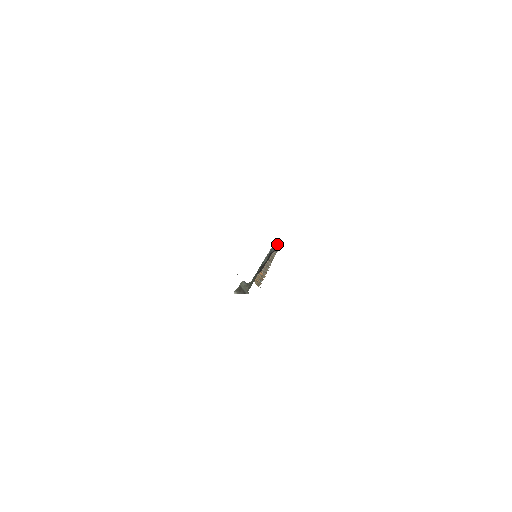
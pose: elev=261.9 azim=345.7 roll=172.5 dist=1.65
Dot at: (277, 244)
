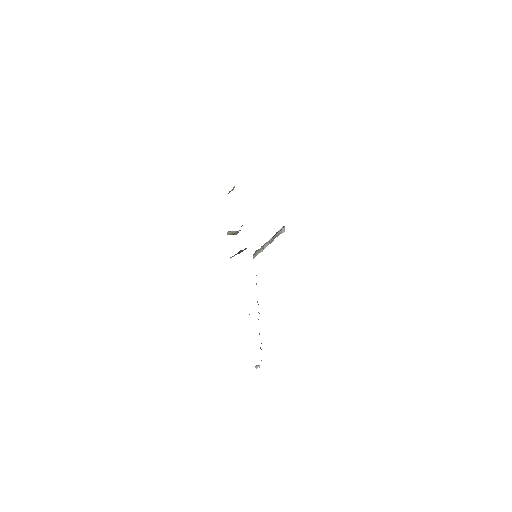
Dot at: occluded
